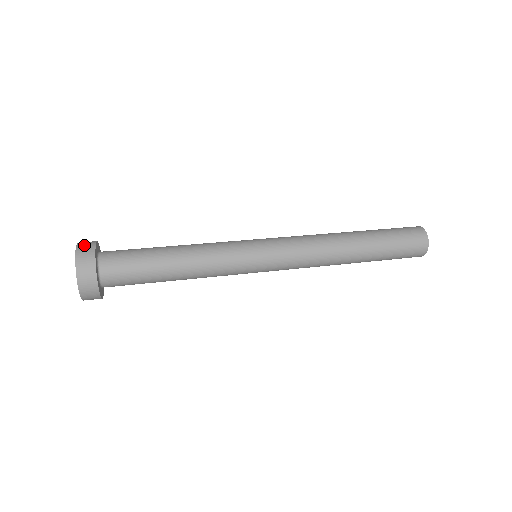
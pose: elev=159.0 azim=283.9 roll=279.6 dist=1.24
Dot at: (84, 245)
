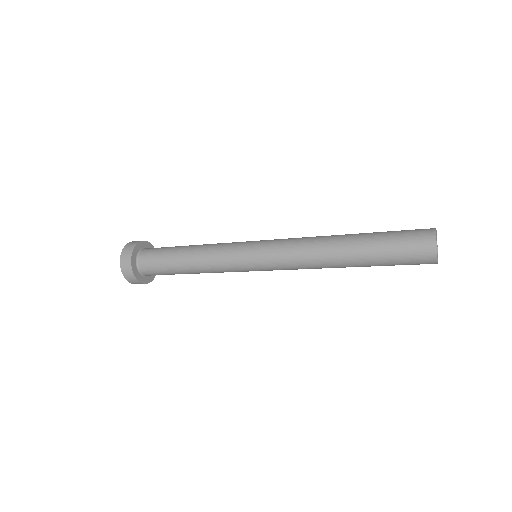
Dot at: (129, 246)
